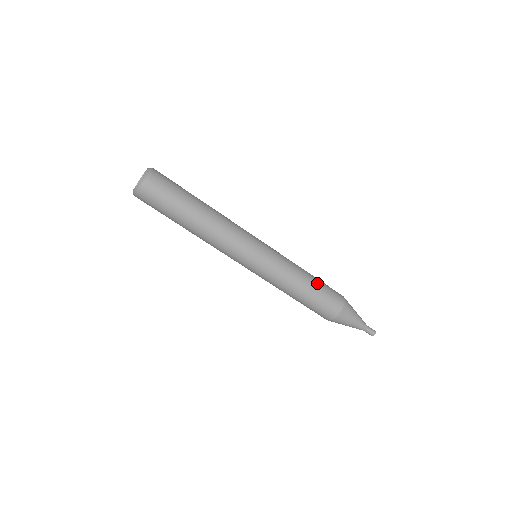
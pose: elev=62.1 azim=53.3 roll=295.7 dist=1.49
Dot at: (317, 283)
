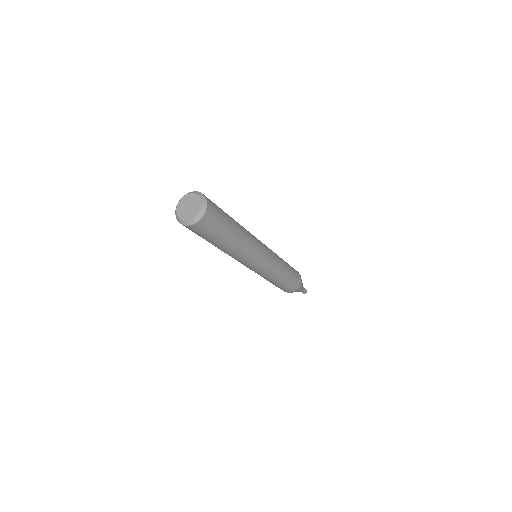
Dot at: (282, 285)
